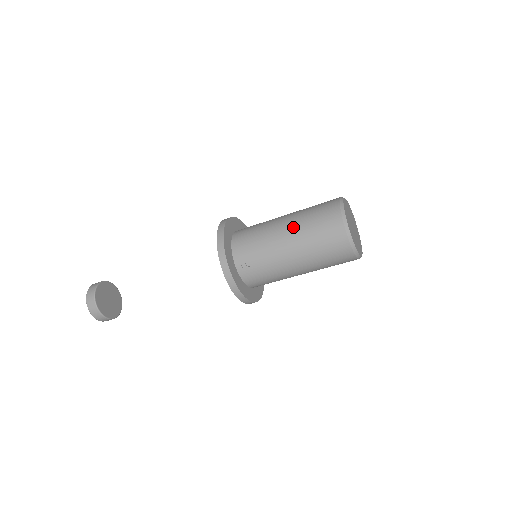
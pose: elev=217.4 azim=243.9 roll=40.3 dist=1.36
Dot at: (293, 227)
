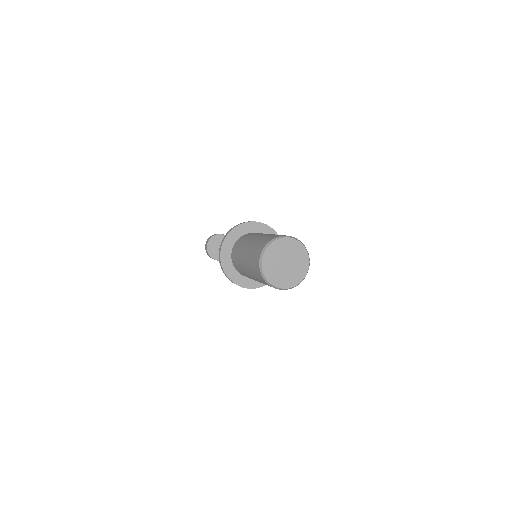
Dot at: (249, 272)
